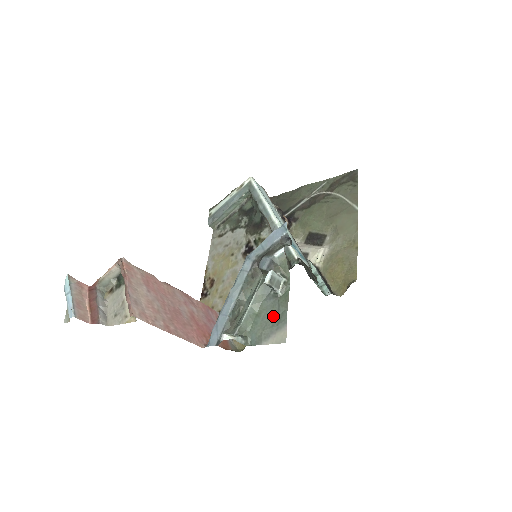
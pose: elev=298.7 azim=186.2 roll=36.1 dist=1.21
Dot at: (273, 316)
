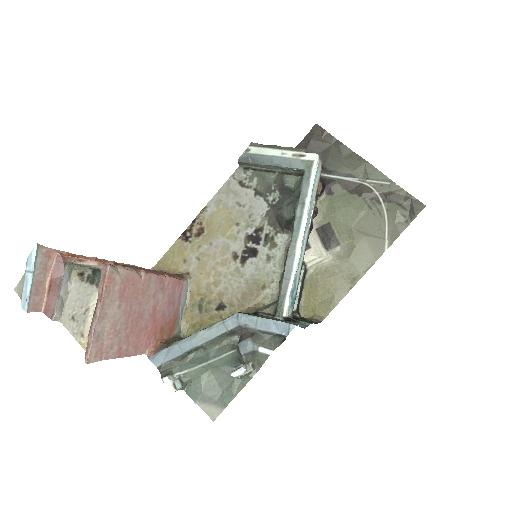
Dot at: (220, 388)
